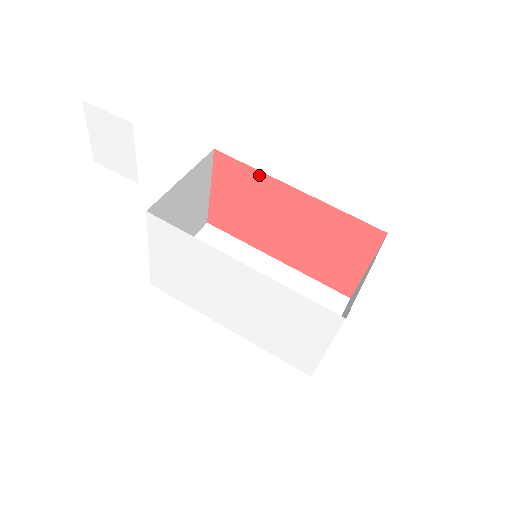
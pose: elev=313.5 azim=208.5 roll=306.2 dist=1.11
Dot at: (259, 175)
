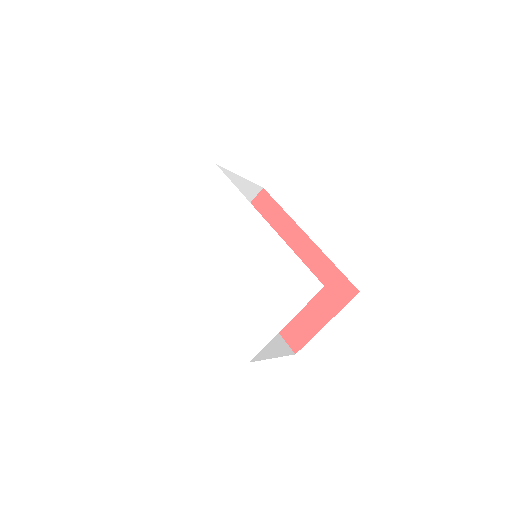
Dot at: (285, 217)
